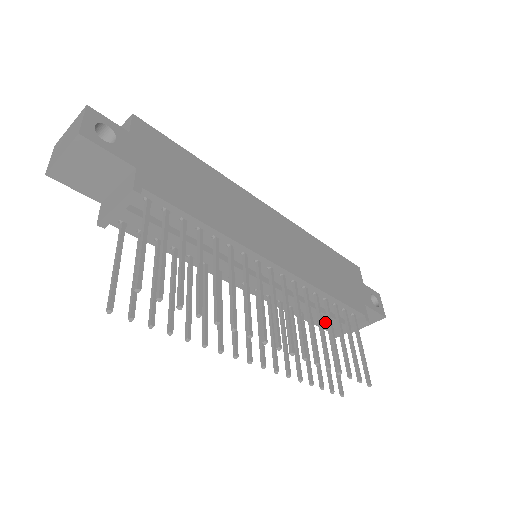
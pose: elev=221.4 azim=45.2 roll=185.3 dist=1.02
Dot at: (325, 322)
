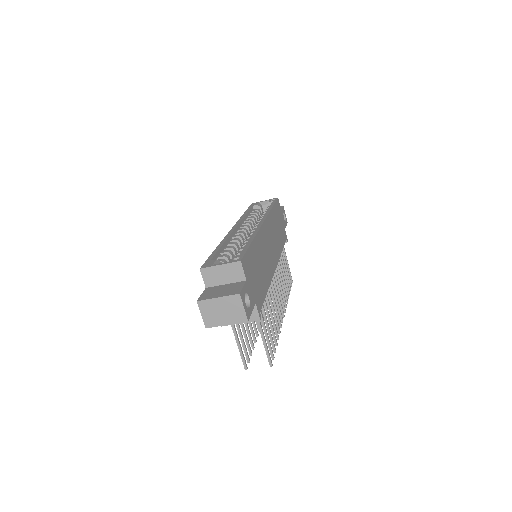
Dot at: occluded
